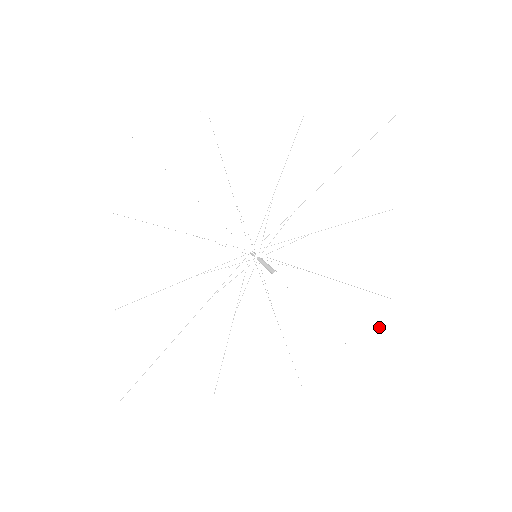
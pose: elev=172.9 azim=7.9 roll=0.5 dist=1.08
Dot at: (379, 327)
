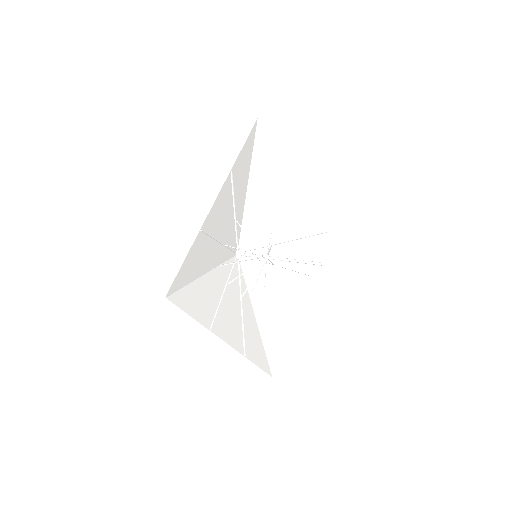
Dot at: (282, 338)
